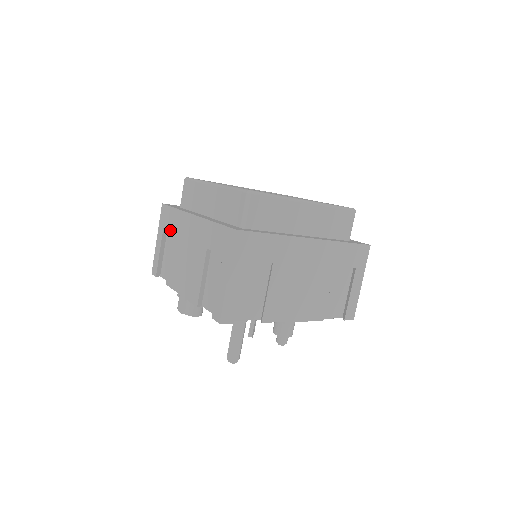
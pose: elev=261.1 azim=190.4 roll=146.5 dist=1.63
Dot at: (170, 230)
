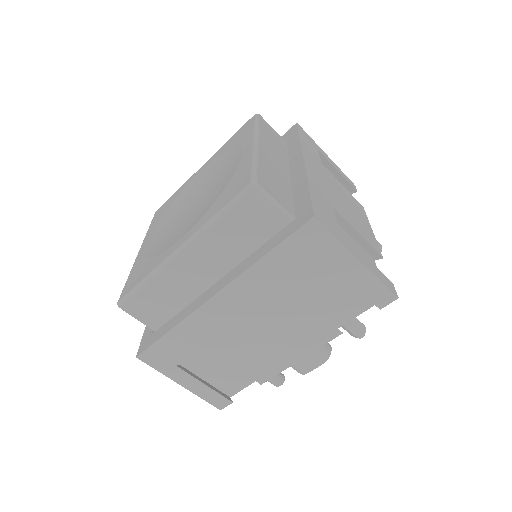
Dot at: (193, 352)
